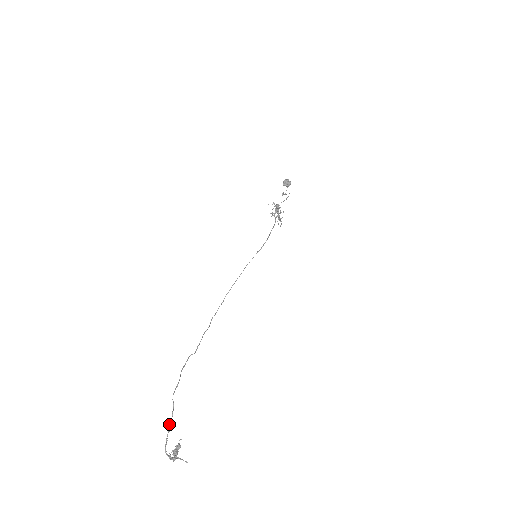
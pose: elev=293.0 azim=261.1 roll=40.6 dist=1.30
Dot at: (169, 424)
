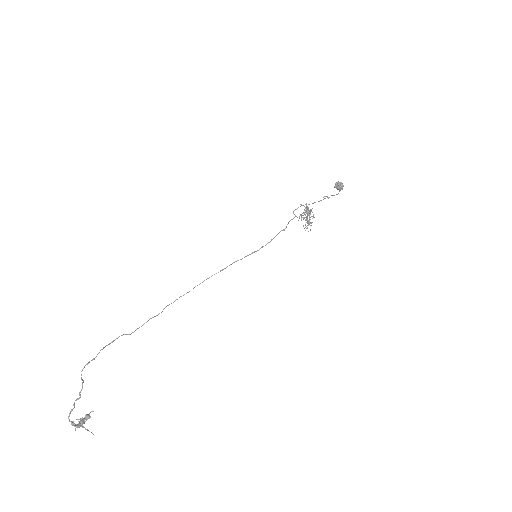
Dot at: (79, 392)
